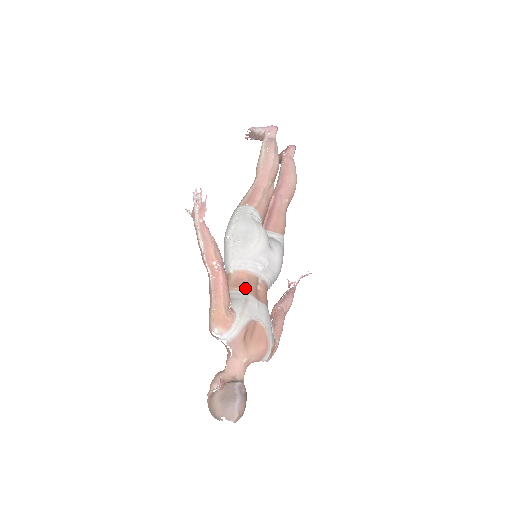
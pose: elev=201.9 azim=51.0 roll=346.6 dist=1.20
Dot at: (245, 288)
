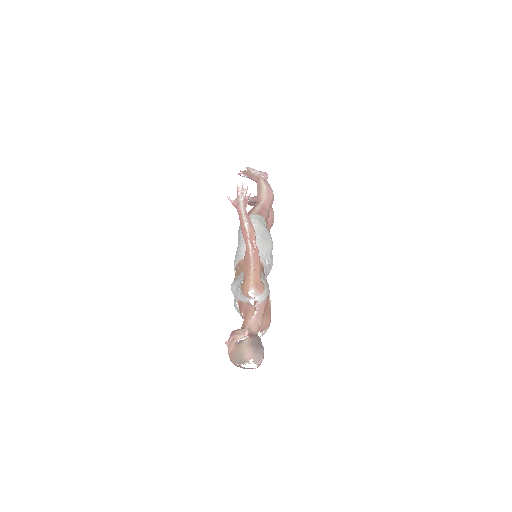
Dot at: (262, 271)
